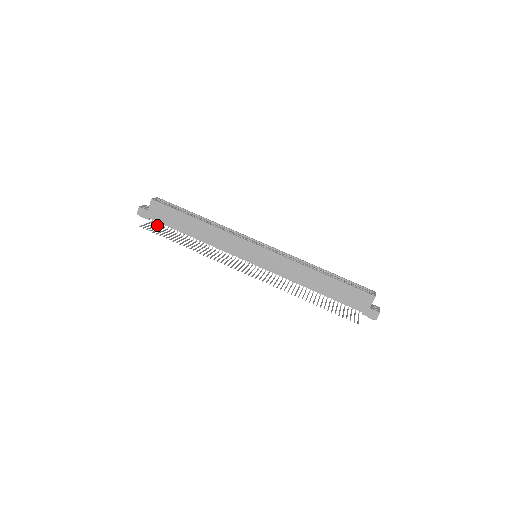
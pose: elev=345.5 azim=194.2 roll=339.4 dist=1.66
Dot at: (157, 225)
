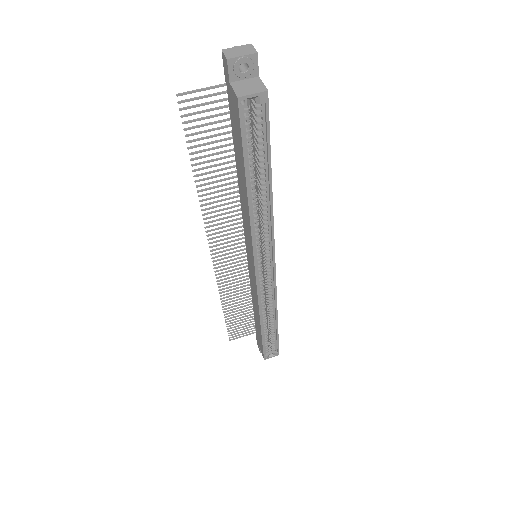
Dot at: (227, 99)
